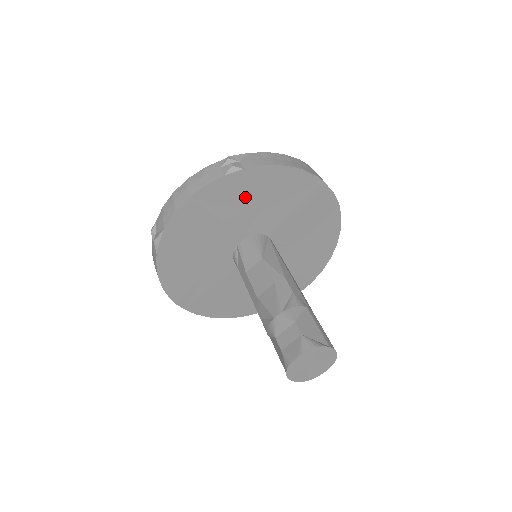
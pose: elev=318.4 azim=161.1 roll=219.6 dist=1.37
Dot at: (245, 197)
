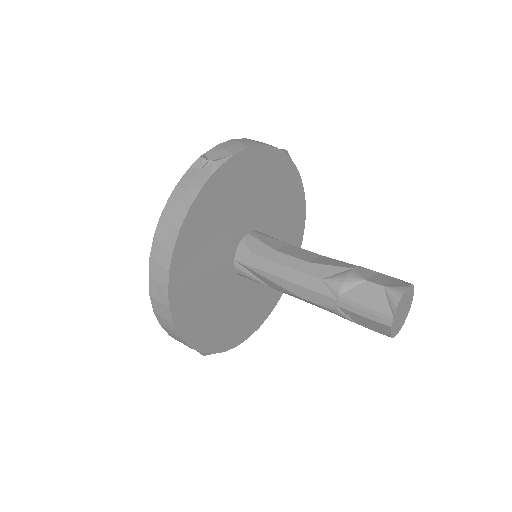
Dot at: (278, 187)
